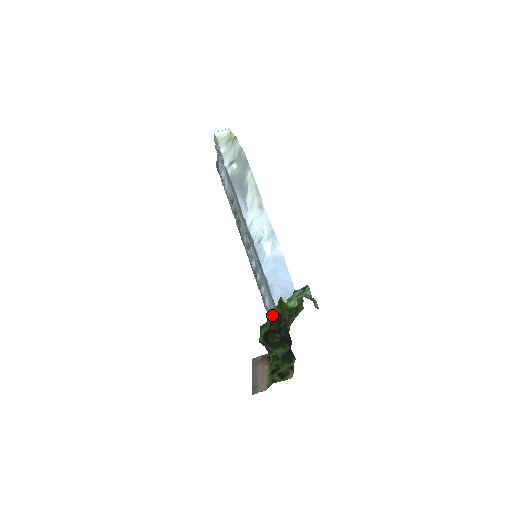
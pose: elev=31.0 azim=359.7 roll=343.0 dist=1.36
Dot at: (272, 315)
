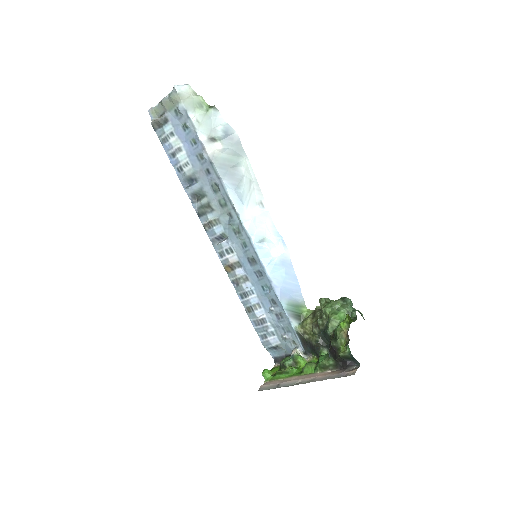
Dot at: (347, 331)
